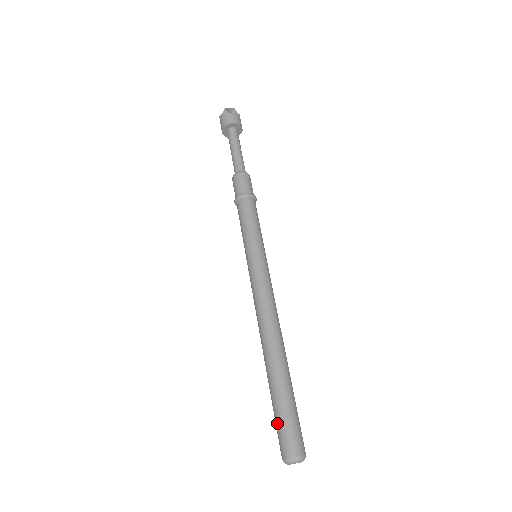
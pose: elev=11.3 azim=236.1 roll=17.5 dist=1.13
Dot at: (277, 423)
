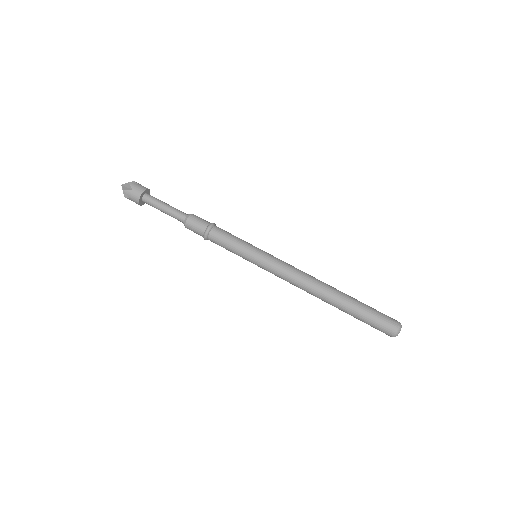
Dot at: (375, 318)
